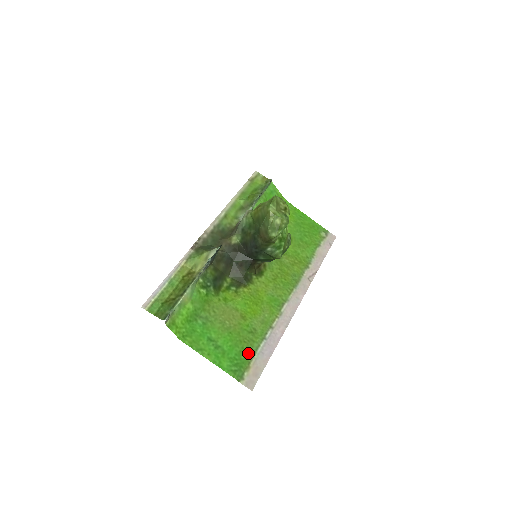
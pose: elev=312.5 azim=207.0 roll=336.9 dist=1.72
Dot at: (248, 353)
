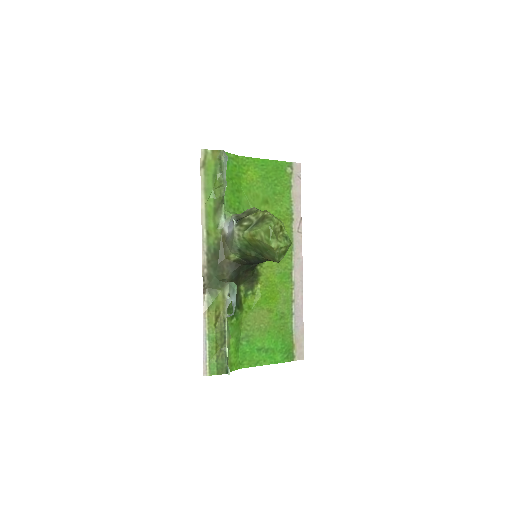
Dot at: (288, 336)
